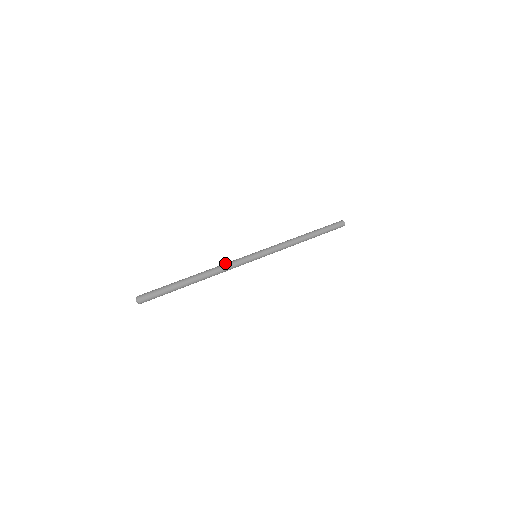
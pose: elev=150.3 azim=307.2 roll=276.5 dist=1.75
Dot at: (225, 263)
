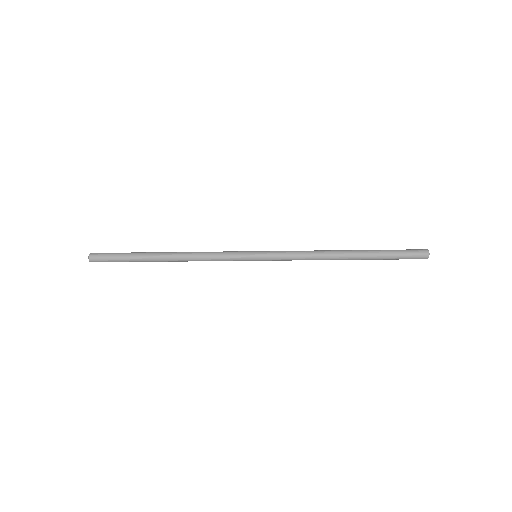
Dot at: occluded
